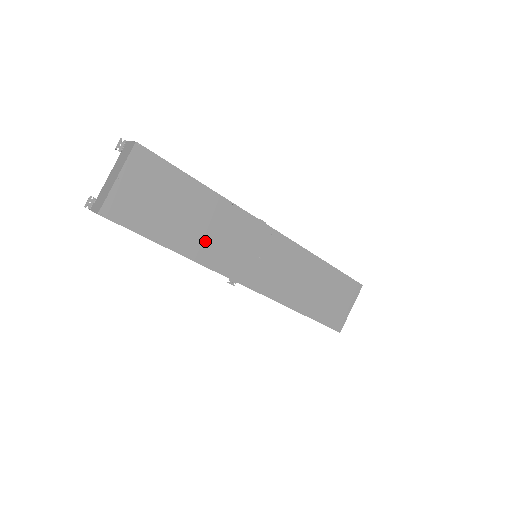
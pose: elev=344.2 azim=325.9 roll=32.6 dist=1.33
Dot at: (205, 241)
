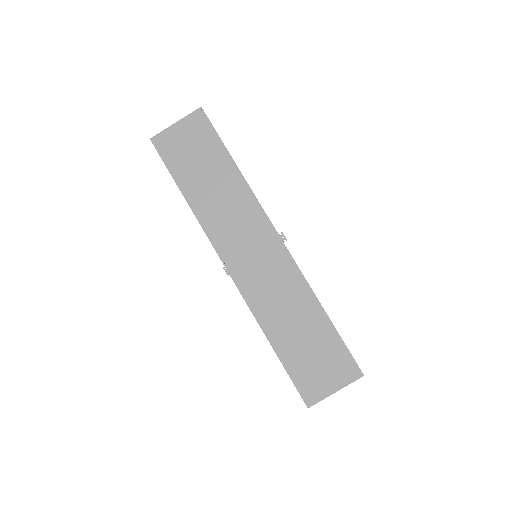
Dot at: (212, 205)
